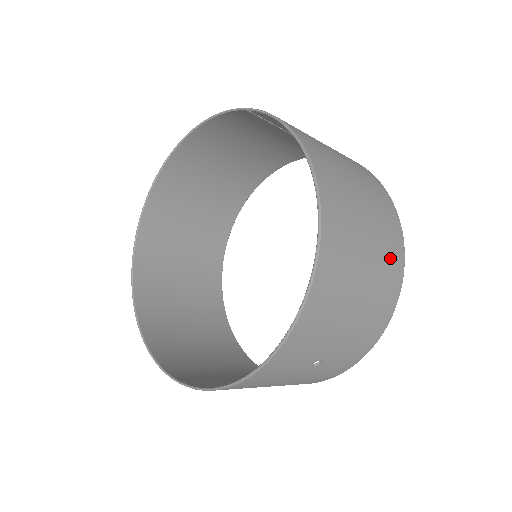
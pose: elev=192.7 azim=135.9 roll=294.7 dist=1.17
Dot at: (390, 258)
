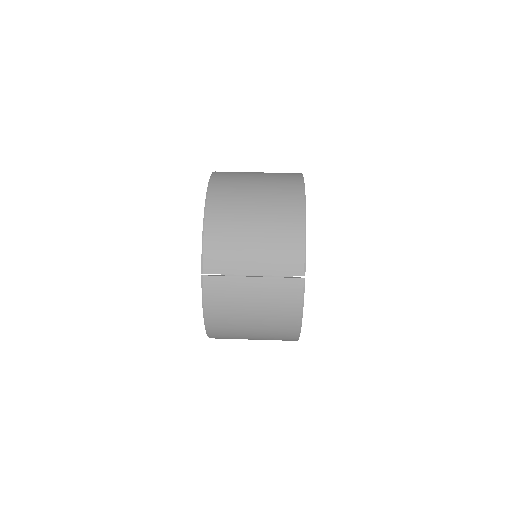
Dot at: occluded
